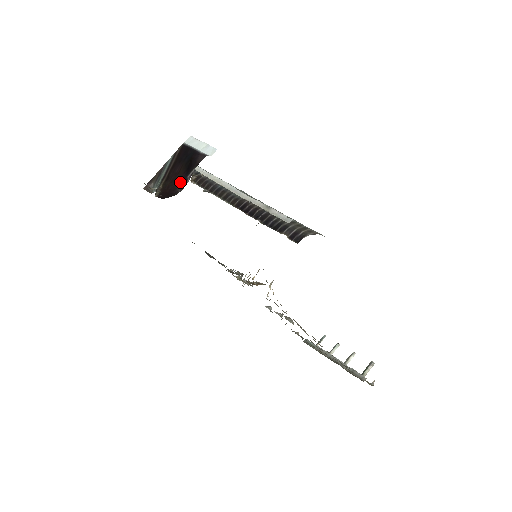
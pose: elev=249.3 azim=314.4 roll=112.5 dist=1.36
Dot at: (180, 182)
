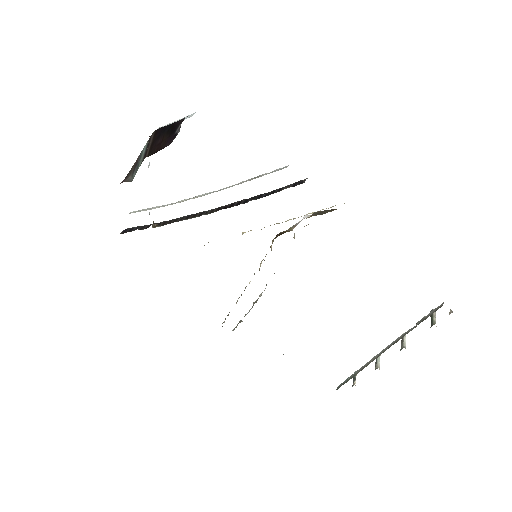
Dot at: (168, 142)
